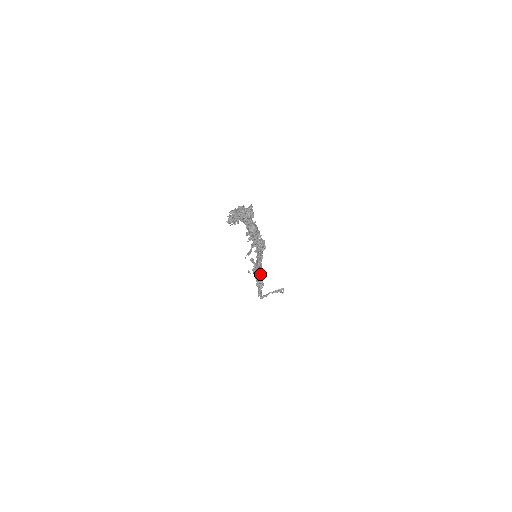
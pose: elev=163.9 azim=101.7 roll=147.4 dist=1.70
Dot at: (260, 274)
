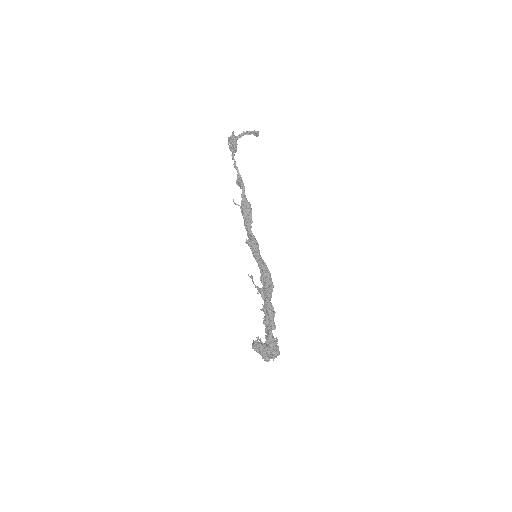
Dot at: (247, 206)
